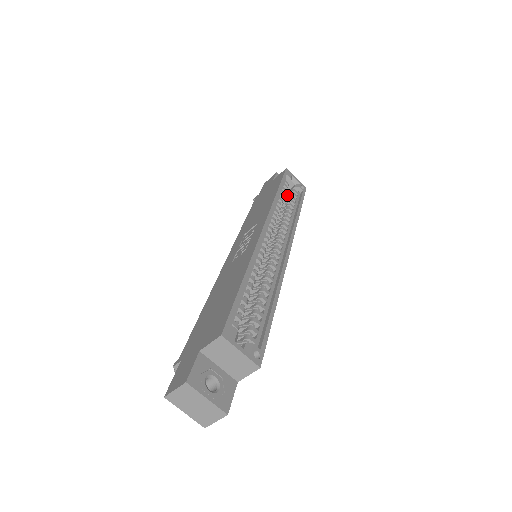
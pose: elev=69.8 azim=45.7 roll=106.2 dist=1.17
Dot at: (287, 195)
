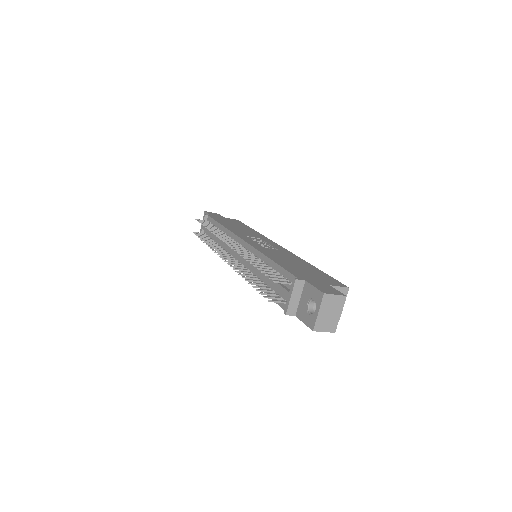
Dot at: occluded
